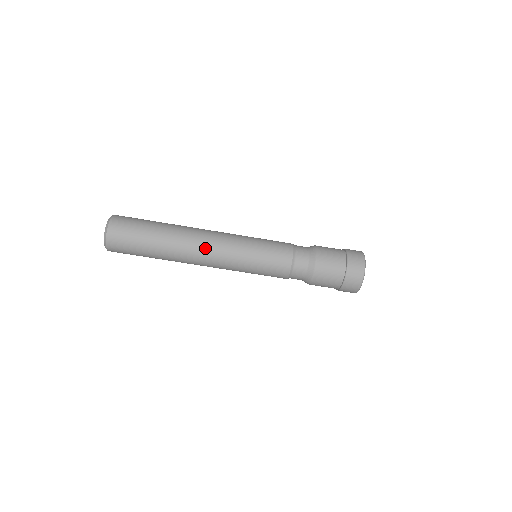
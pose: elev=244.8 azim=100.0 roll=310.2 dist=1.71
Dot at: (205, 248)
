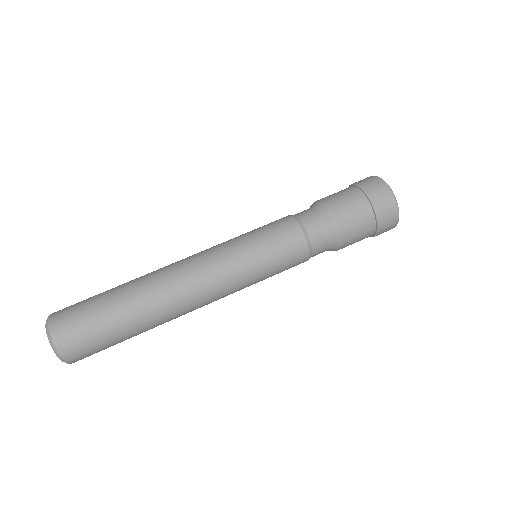
Dot at: (186, 272)
